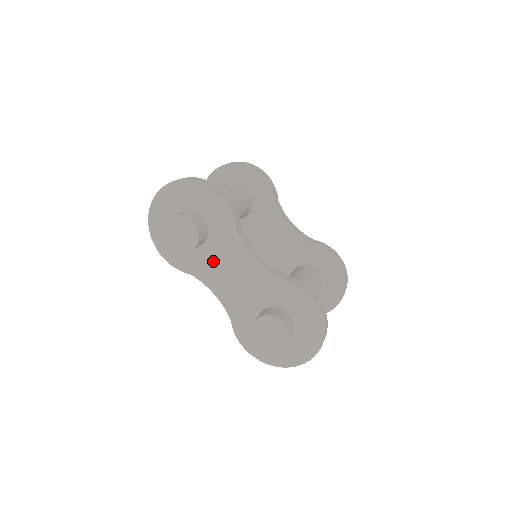
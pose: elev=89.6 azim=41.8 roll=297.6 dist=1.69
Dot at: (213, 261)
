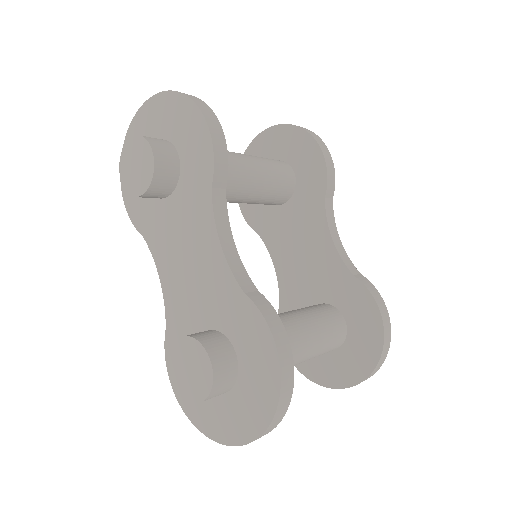
Dot at: (172, 227)
